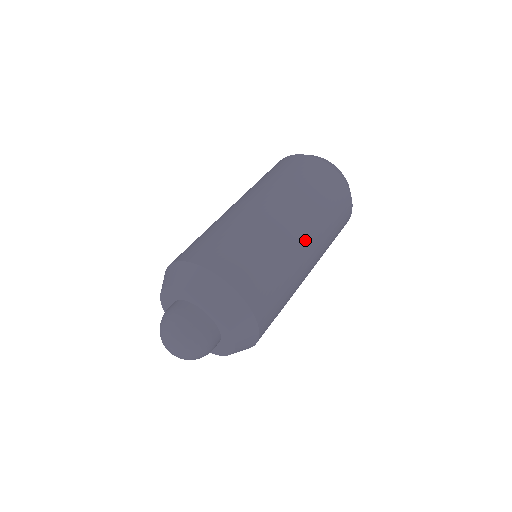
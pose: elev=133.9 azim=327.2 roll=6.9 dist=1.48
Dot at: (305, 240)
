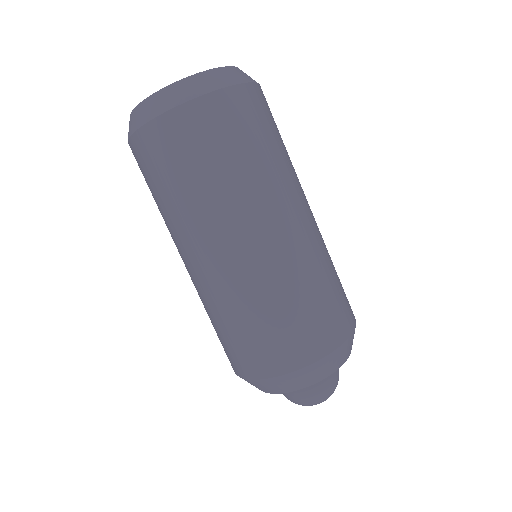
Dot at: (307, 211)
